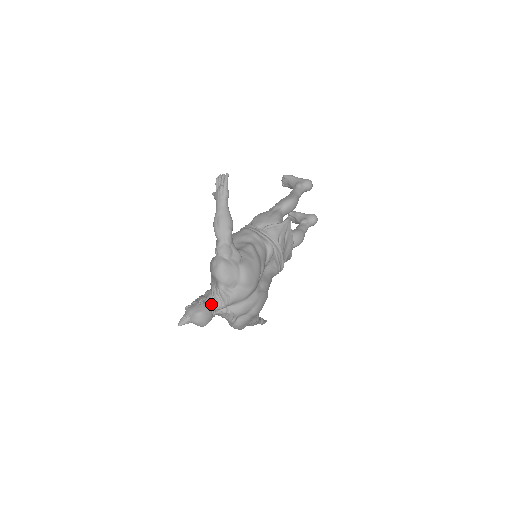
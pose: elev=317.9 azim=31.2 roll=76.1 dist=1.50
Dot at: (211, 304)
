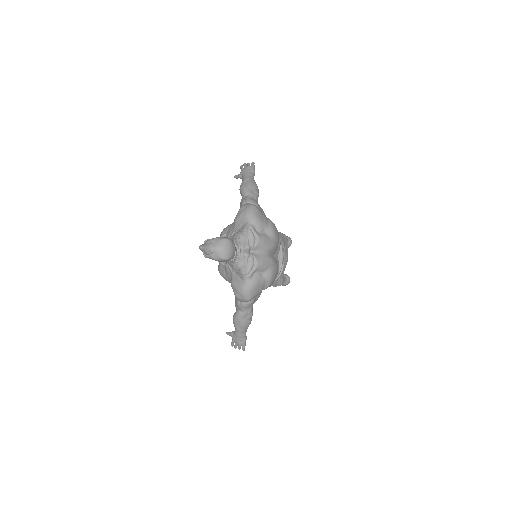
Dot at: (235, 242)
